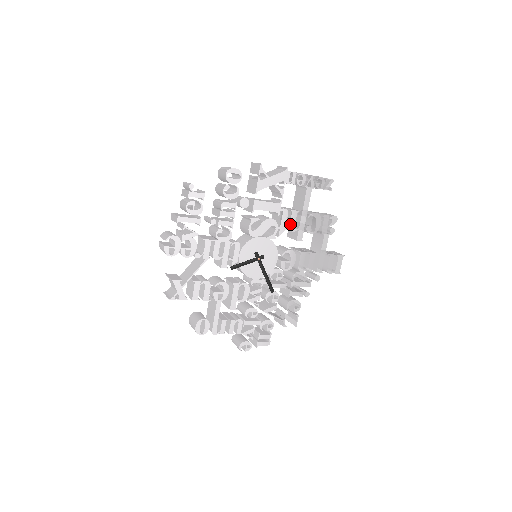
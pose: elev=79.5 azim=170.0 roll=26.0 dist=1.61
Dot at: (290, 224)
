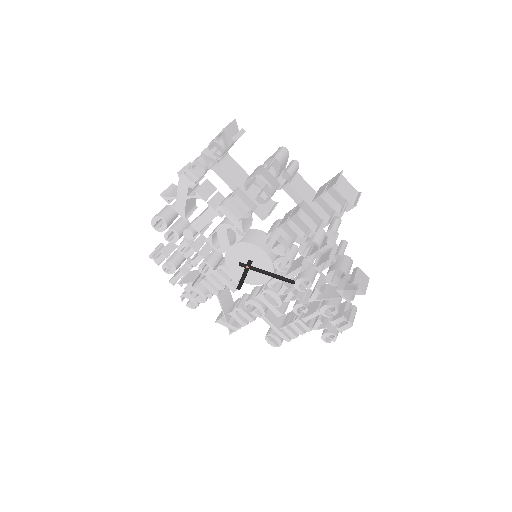
Dot at: (239, 214)
